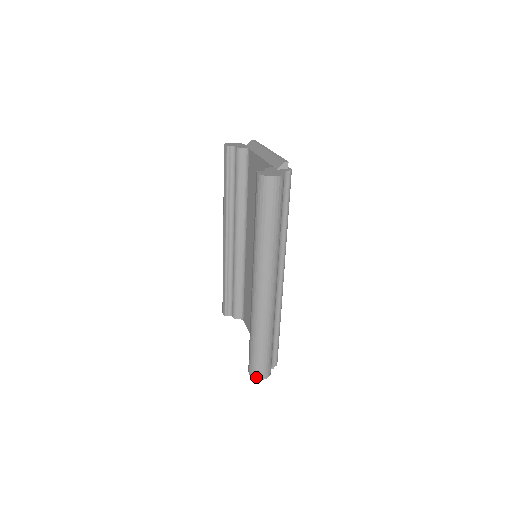
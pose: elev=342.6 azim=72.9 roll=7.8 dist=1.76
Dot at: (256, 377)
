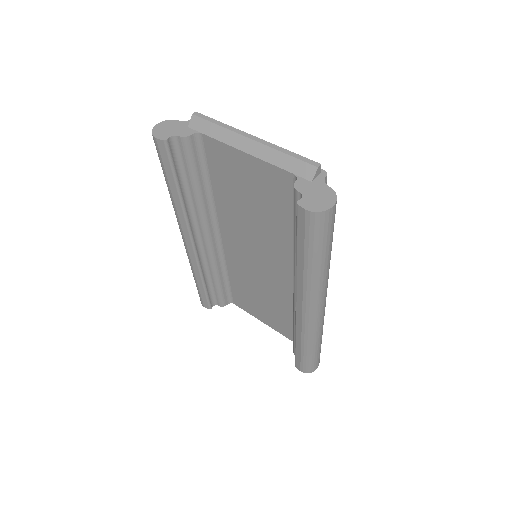
Dot at: (311, 371)
